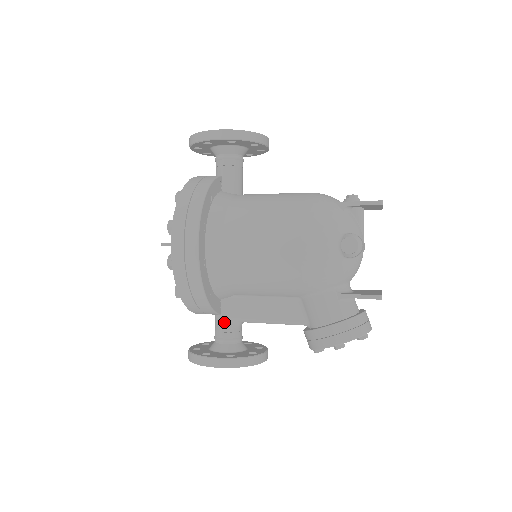
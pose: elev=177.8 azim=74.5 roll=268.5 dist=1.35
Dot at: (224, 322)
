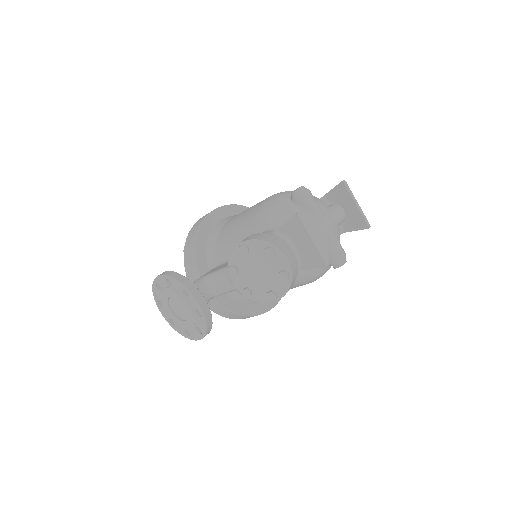
Dot at: (197, 279)
